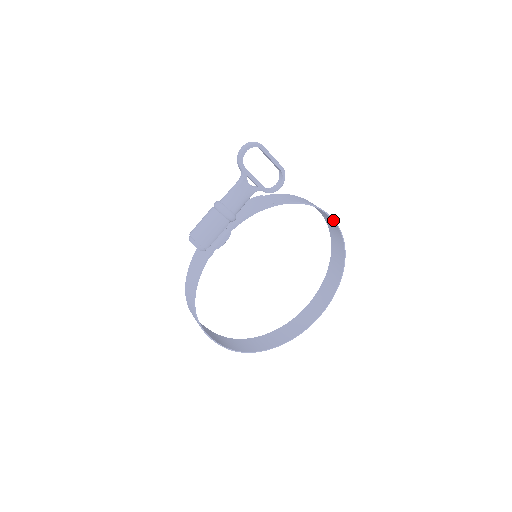
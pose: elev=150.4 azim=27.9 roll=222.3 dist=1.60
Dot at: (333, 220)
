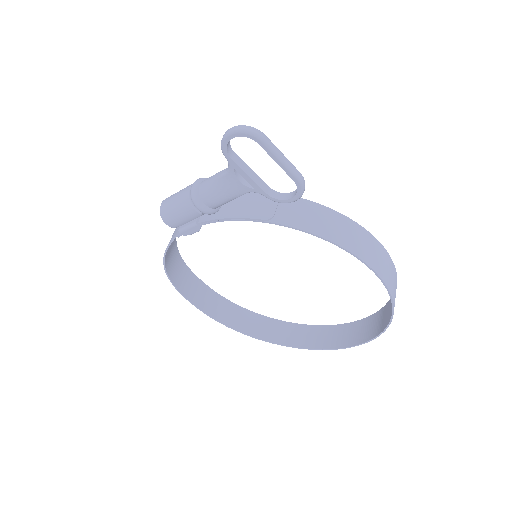
Dot at: (376, 274)
